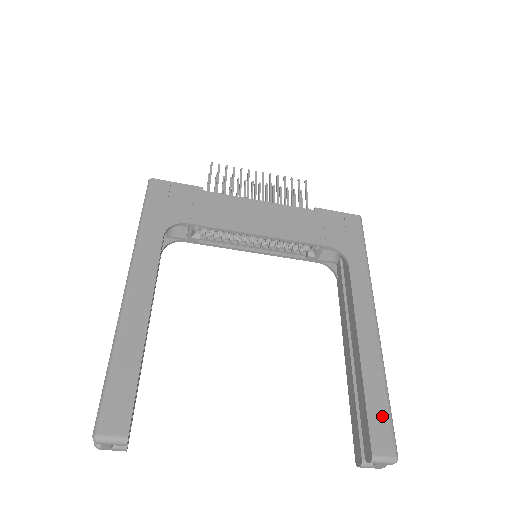
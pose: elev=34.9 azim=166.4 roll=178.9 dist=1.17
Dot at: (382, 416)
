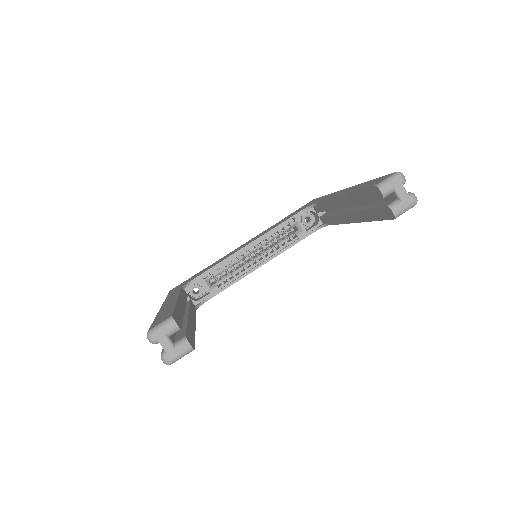
Dot at: (373, 181)
